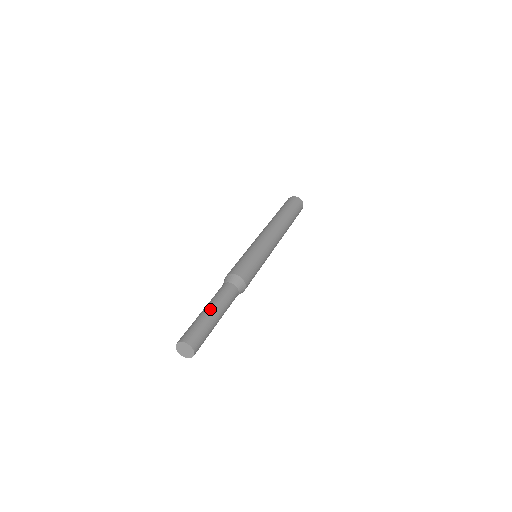
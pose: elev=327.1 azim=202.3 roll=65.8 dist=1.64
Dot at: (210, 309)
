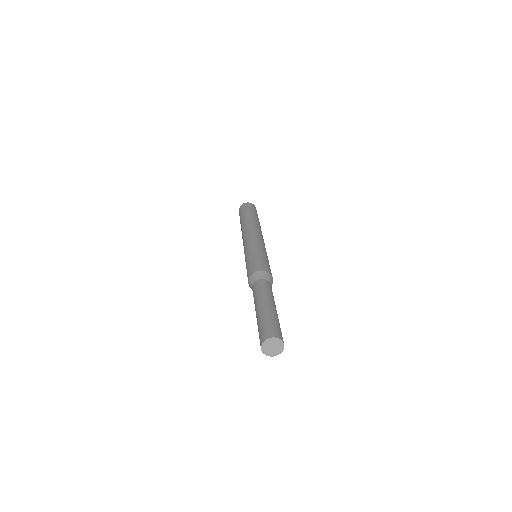
Dot at: (262, 305)
